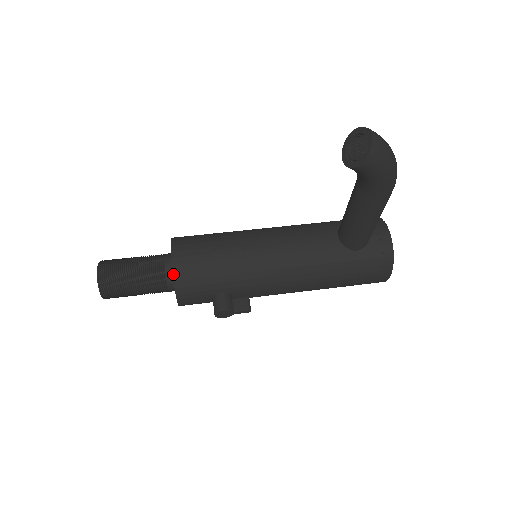
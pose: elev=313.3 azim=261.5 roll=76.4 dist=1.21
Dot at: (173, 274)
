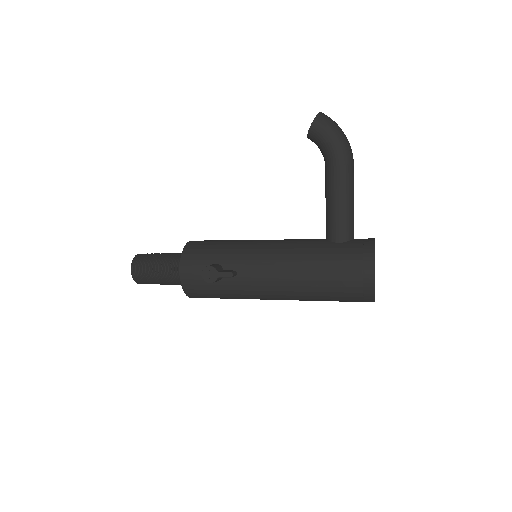
Dot at: (185, 246)
